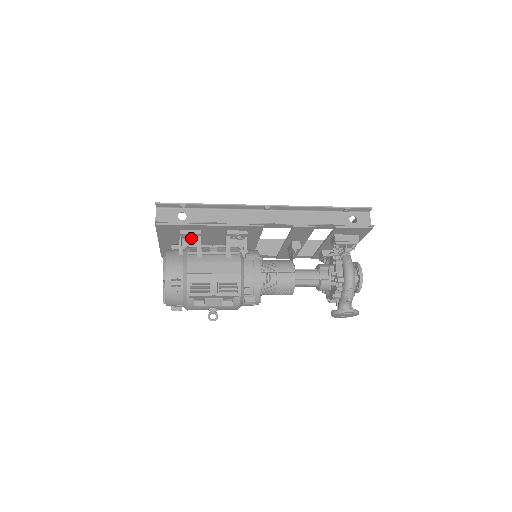
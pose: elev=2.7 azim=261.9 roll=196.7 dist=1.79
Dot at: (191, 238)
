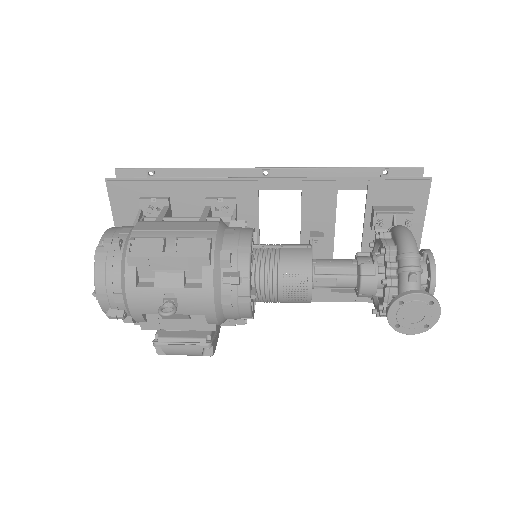
Dot at: (156, 215)
